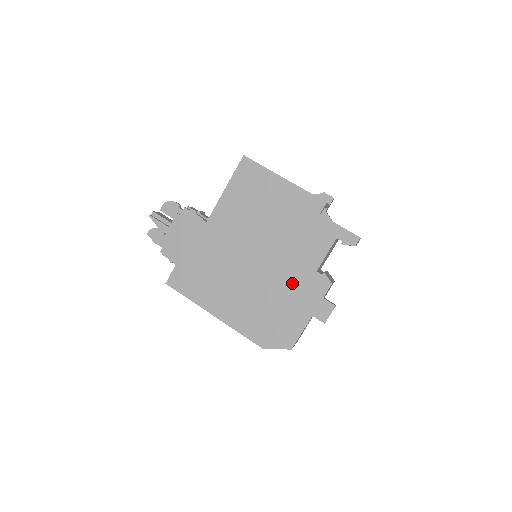
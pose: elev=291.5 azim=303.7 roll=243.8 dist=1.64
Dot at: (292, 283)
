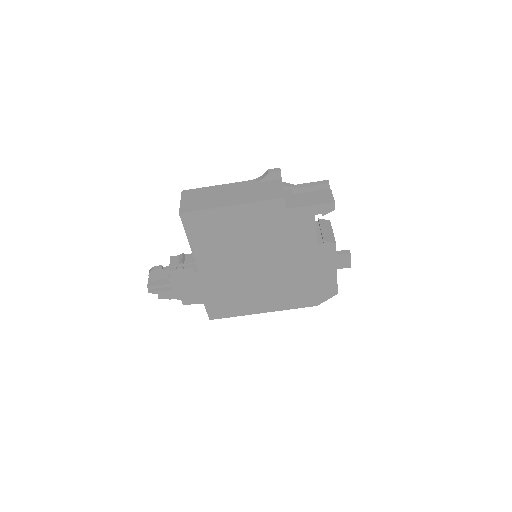
Dot at: (304, 262)
